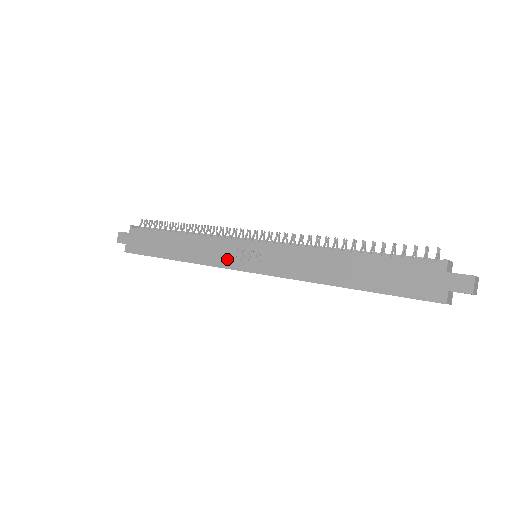
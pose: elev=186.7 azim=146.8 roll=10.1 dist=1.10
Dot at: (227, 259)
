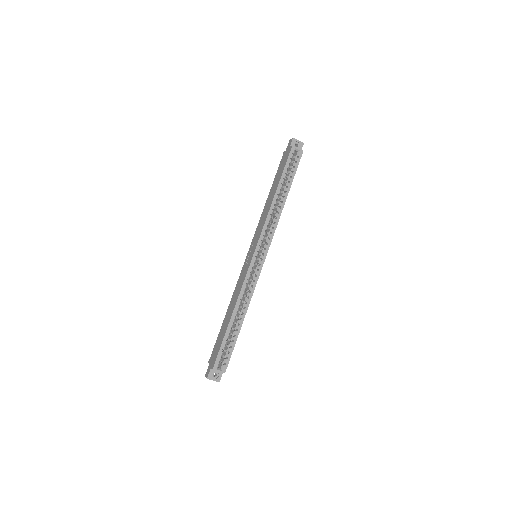
Dot at: (246, 270)
